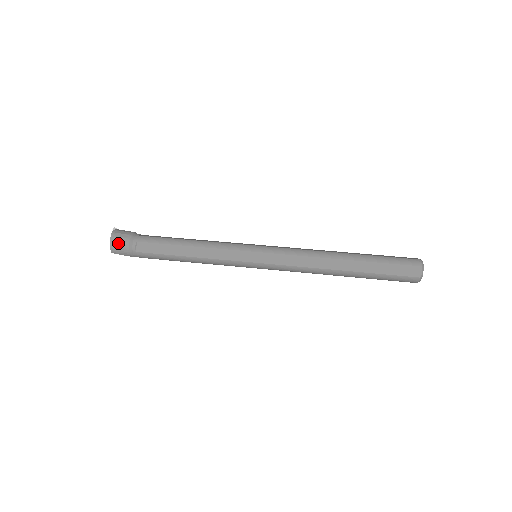
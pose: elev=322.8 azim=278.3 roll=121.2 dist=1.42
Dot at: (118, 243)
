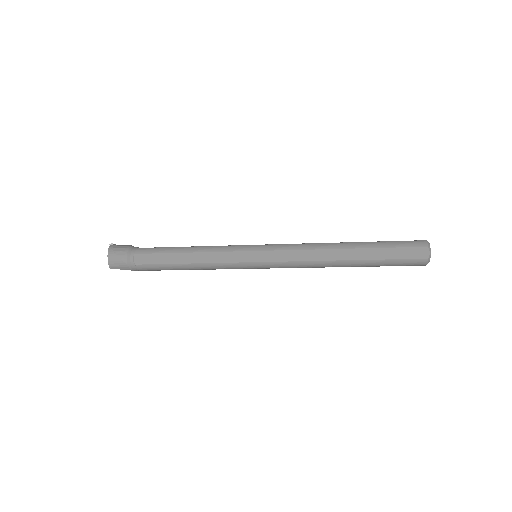
Dot at: (116, 257)
